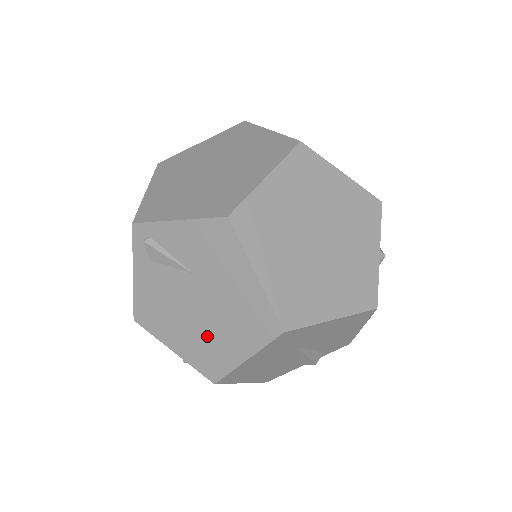
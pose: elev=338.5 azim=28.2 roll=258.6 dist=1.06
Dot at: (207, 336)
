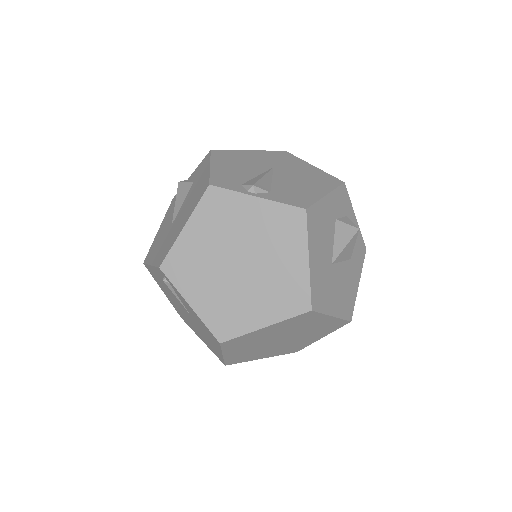
Dot at: (186, 318)
